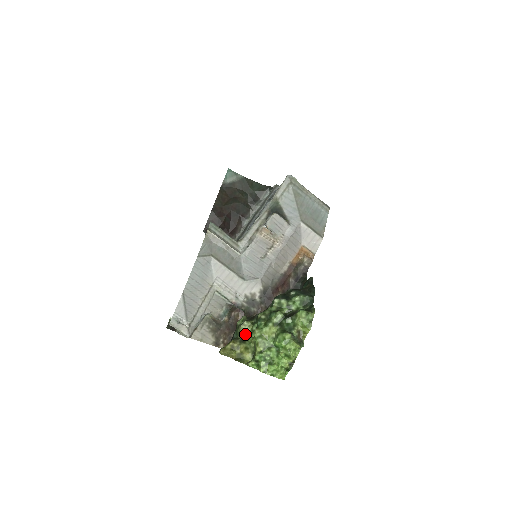
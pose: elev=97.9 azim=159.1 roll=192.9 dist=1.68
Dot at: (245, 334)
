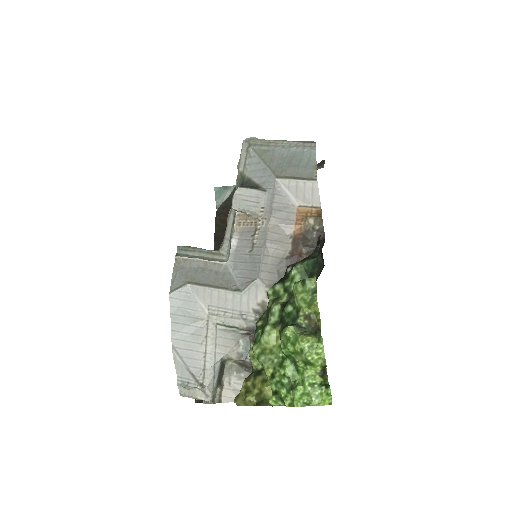
Dot at: (257, 361)
